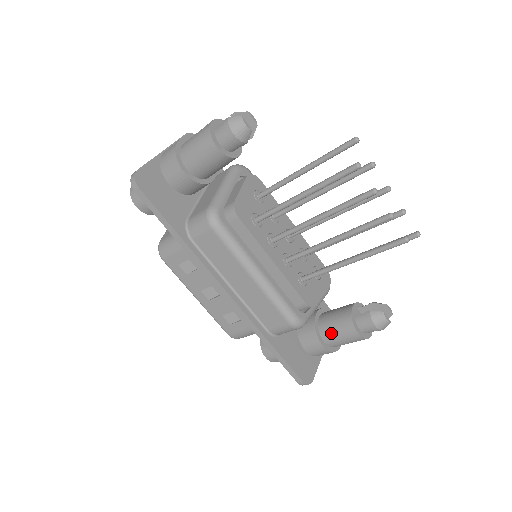
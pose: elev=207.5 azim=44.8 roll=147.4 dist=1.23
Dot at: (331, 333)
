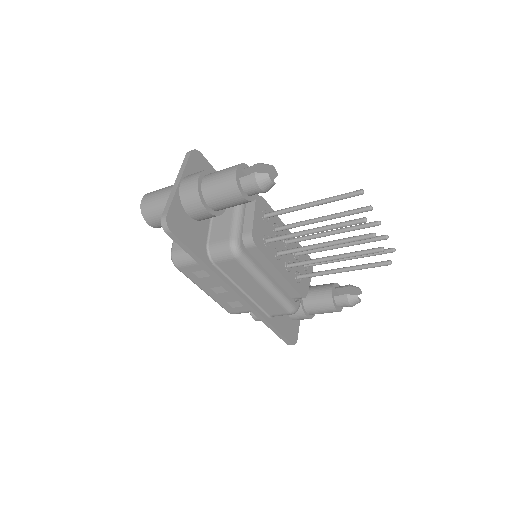
Dot at: (314, 308)
